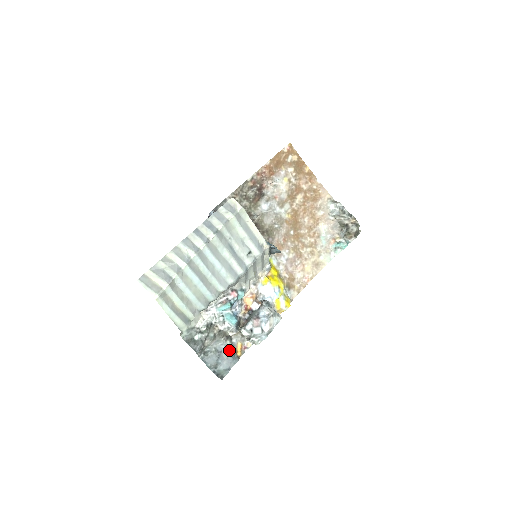
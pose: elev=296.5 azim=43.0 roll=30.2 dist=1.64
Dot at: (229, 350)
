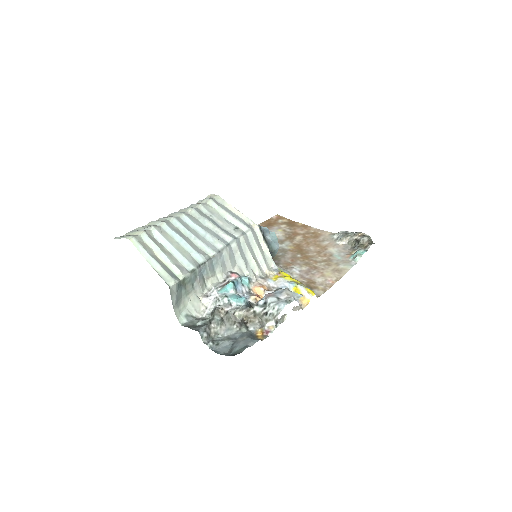
Dot at: (245, 334)
